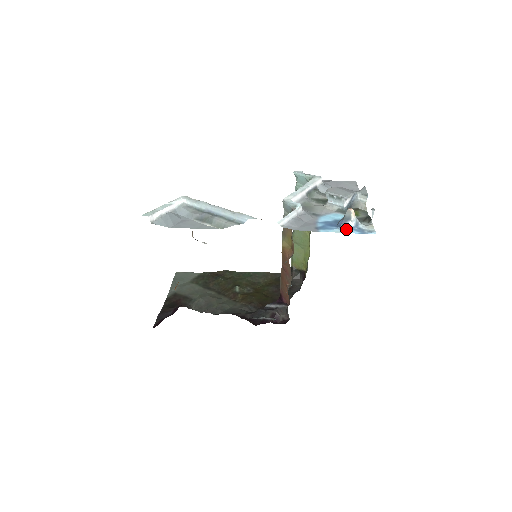
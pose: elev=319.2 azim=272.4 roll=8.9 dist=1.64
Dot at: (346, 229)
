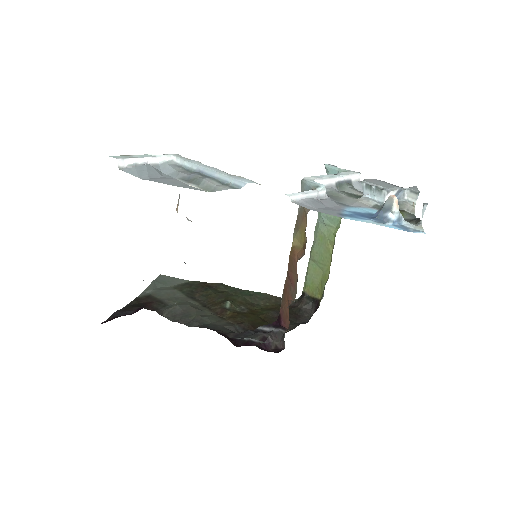
Dot at: (383, 222)
